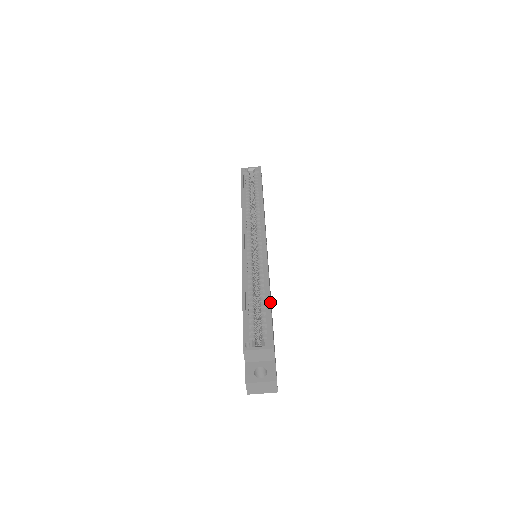
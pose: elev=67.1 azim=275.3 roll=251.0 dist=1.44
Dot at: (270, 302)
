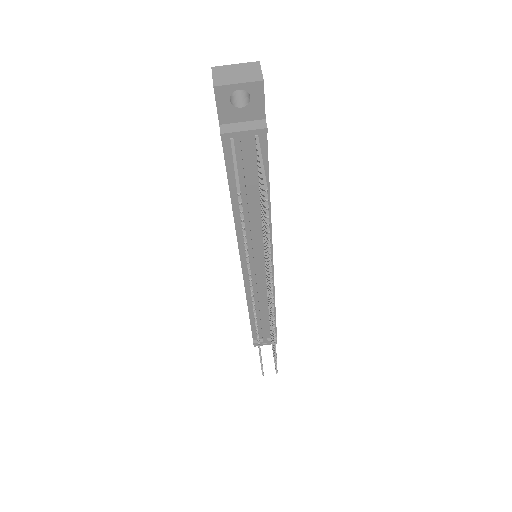
Dot at: occluded
